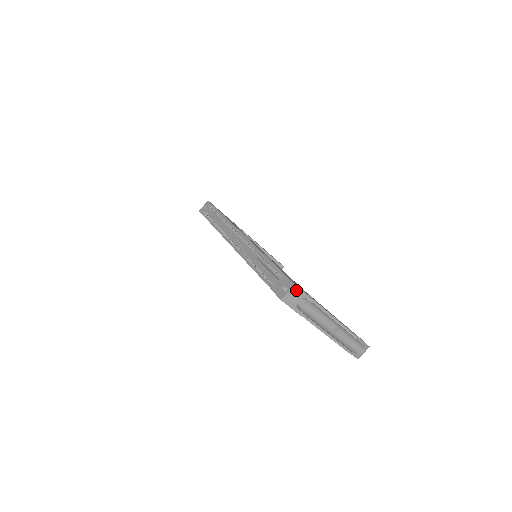
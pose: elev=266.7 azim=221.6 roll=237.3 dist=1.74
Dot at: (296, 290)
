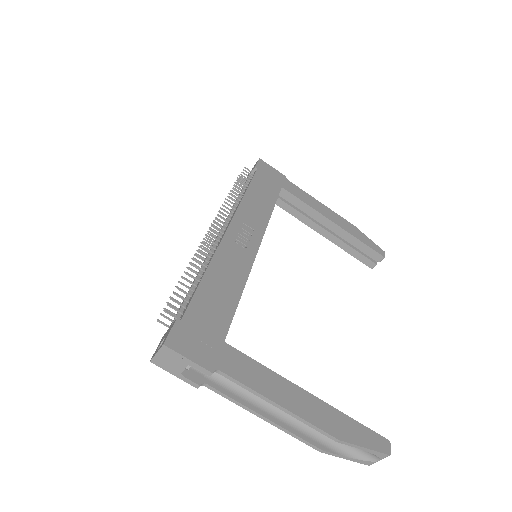
Dot at: (170, 353)
